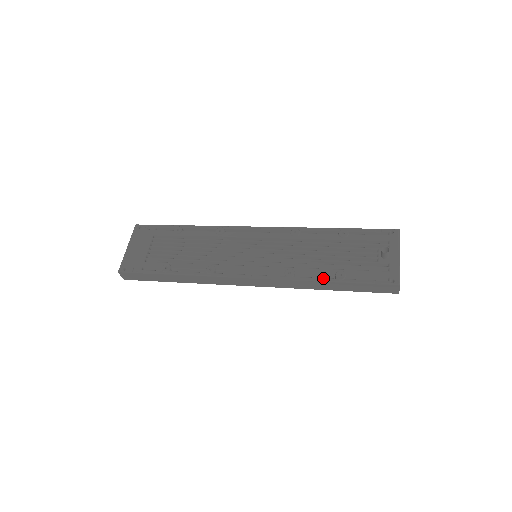
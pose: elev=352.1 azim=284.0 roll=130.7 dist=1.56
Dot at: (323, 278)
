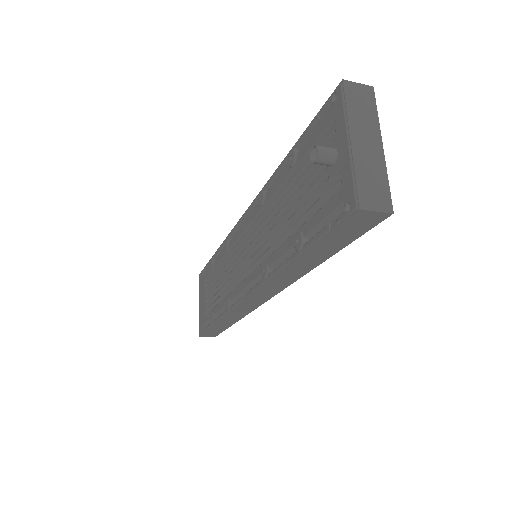
Dot at: (286, 259)
